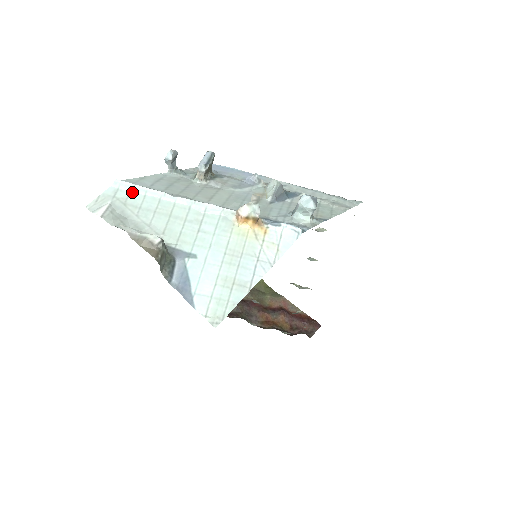
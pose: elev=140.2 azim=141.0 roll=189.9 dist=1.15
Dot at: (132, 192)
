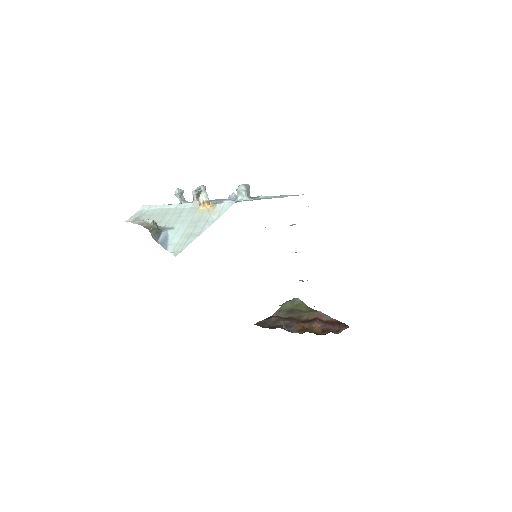
Dot at: (149, 209)
